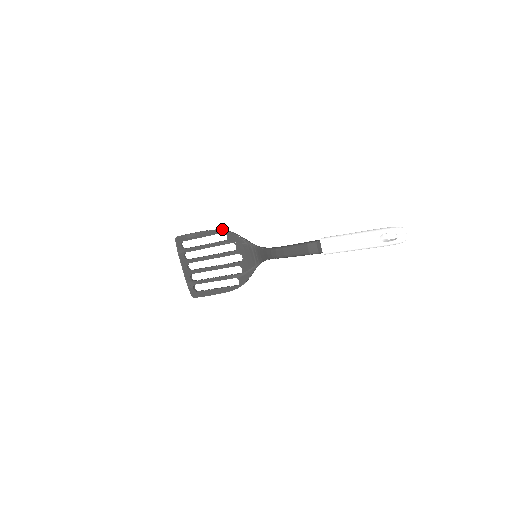
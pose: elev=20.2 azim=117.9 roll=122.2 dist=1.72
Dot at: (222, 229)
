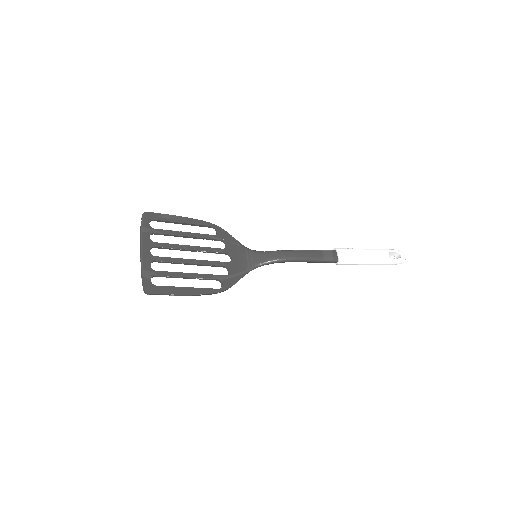
Dot at: (210, 224)
